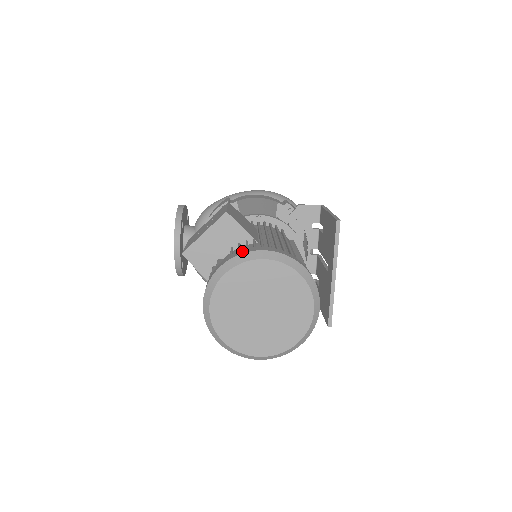
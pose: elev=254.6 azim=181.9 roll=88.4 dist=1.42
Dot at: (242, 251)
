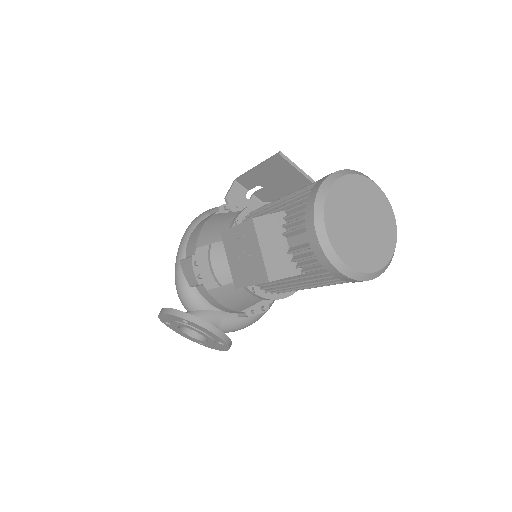
Dot at: (308, 211)
